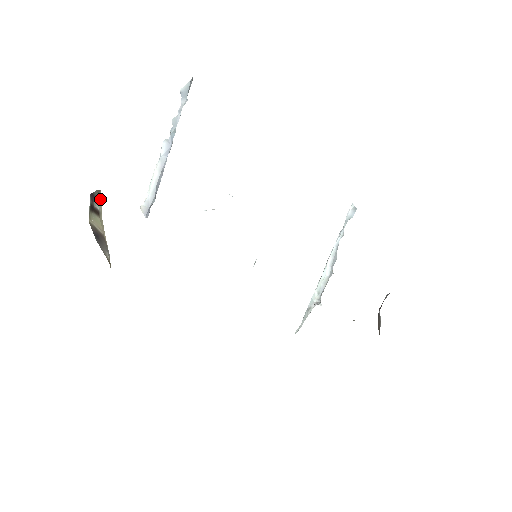
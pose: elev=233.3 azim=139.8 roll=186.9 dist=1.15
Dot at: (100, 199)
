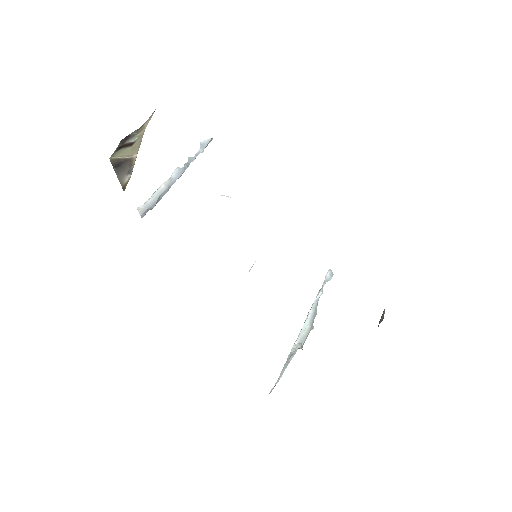
Dot at: (142, 129)
